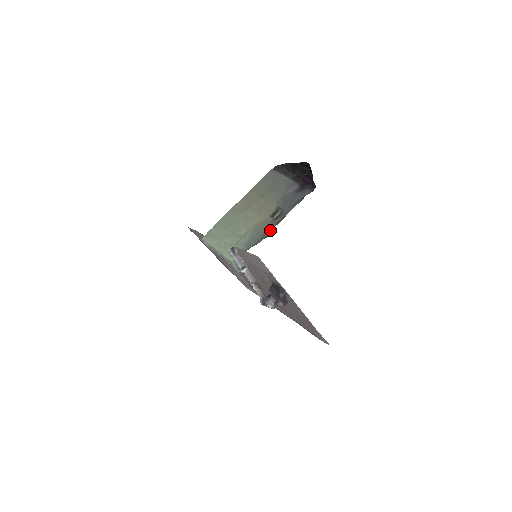
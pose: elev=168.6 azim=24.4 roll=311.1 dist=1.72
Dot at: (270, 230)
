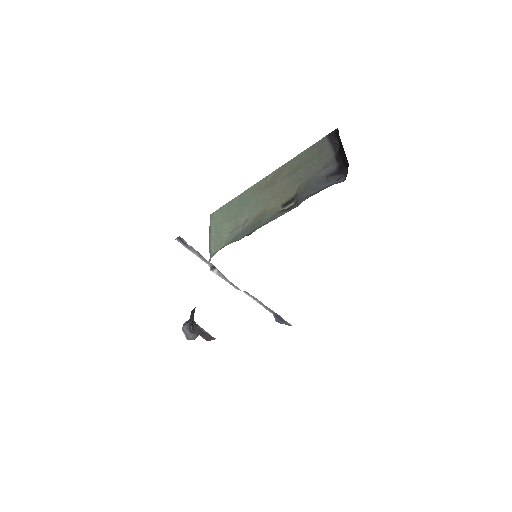
Dot at: occluded
